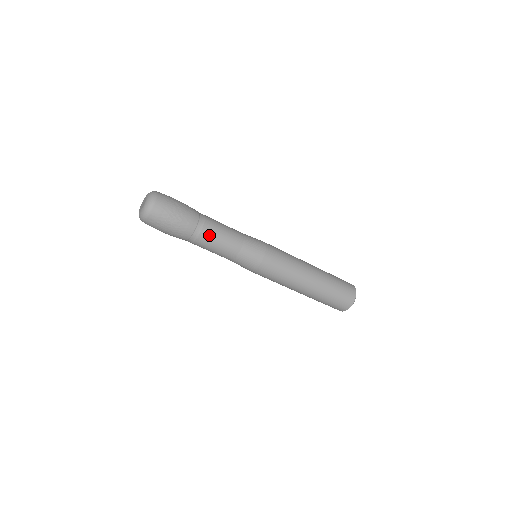
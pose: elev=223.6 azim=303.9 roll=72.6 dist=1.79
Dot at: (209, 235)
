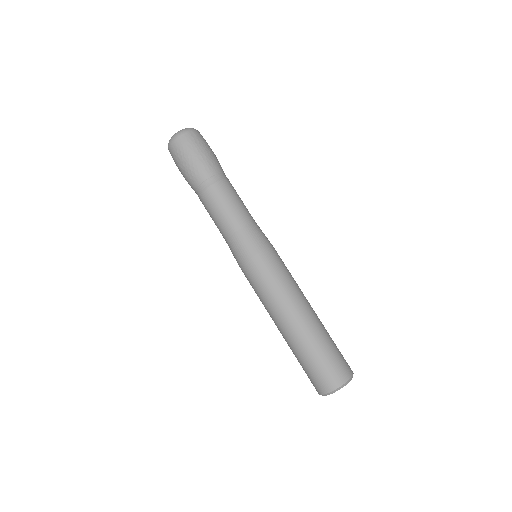
Dot at: (233, 188)
